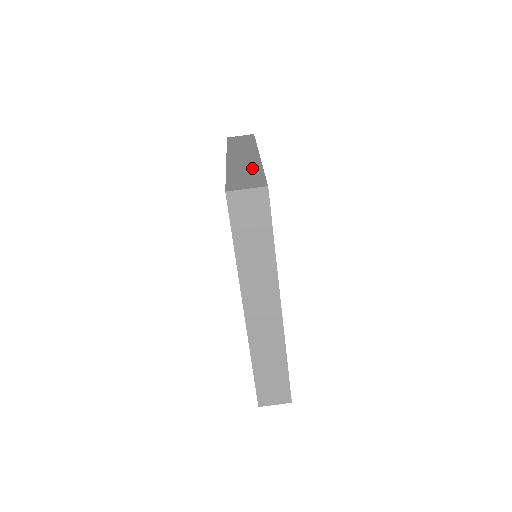
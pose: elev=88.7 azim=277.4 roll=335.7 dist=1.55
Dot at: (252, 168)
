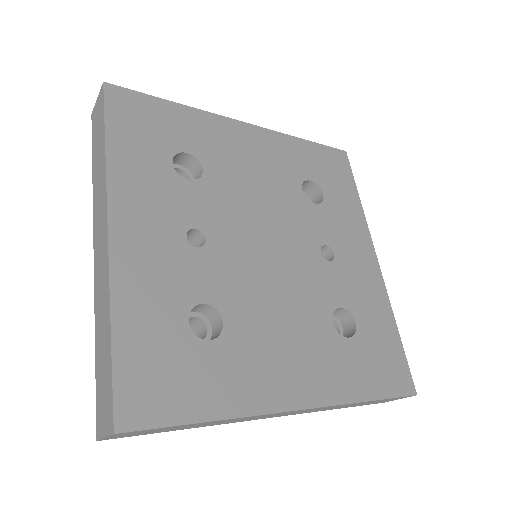
Dot at: (105, 320)
